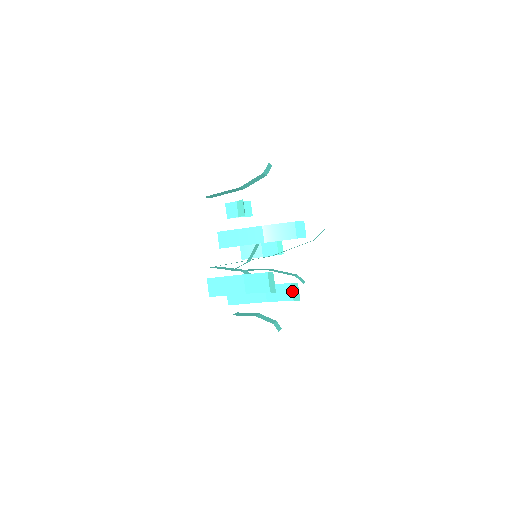
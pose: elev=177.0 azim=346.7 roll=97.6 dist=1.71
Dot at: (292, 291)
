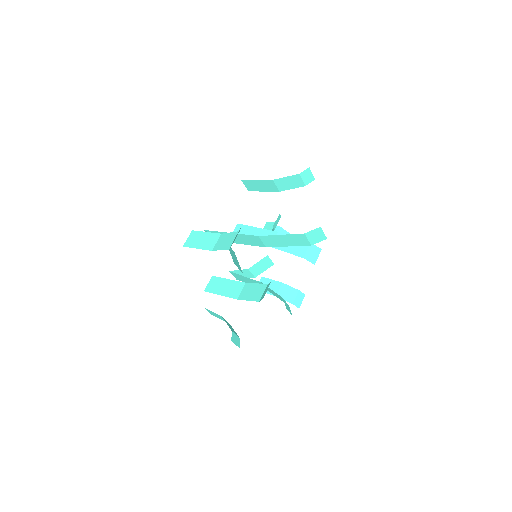
Dot at: (264, 292)
